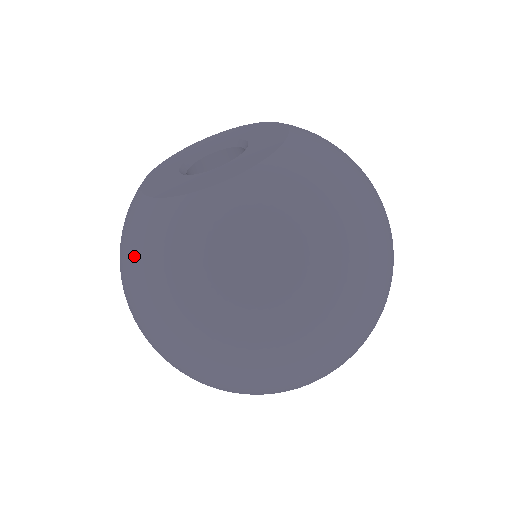
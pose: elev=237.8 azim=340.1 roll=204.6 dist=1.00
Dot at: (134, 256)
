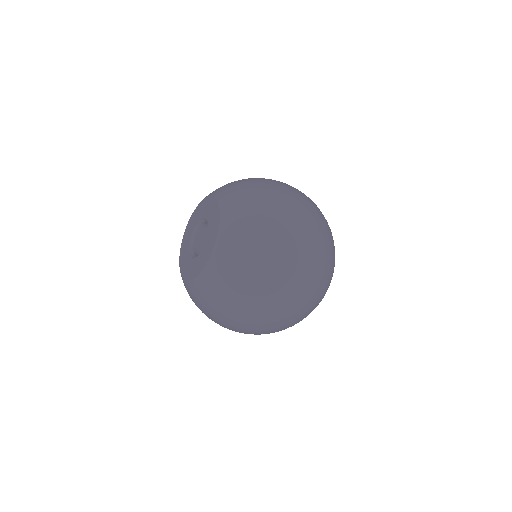
Dot at: (201, 308)
